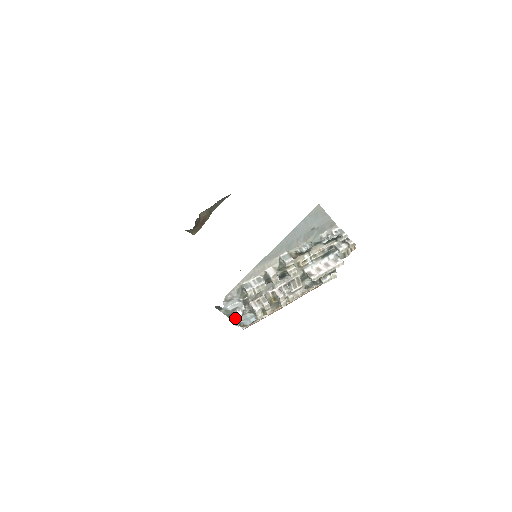
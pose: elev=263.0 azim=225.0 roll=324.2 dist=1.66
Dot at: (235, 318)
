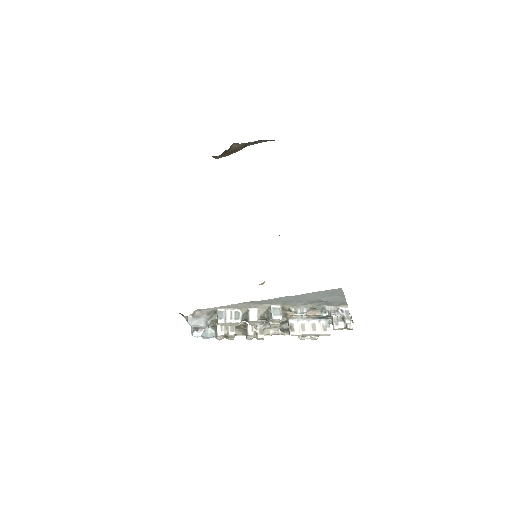
Dot at: (193, 335)
